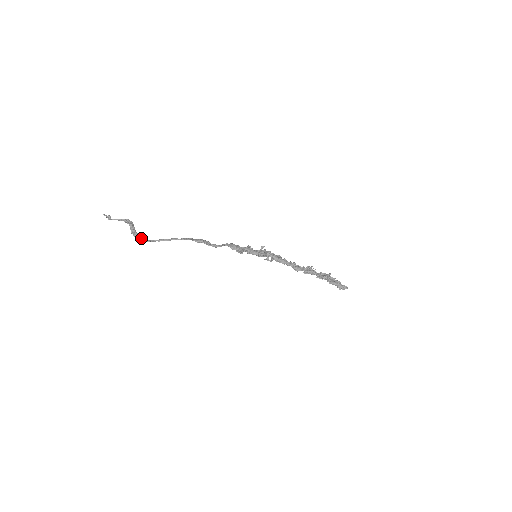
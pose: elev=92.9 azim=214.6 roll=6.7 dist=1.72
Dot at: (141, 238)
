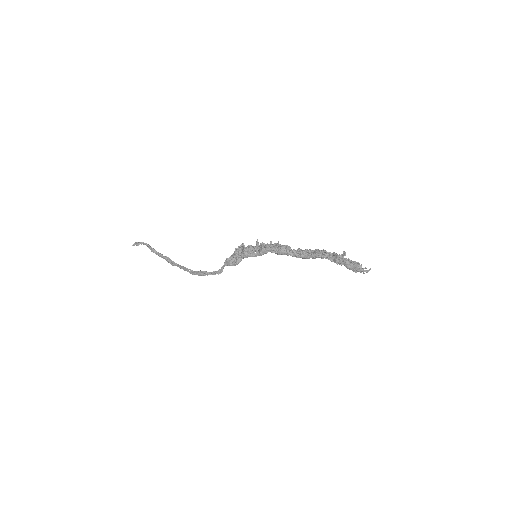
Dot at: (168, 261)
